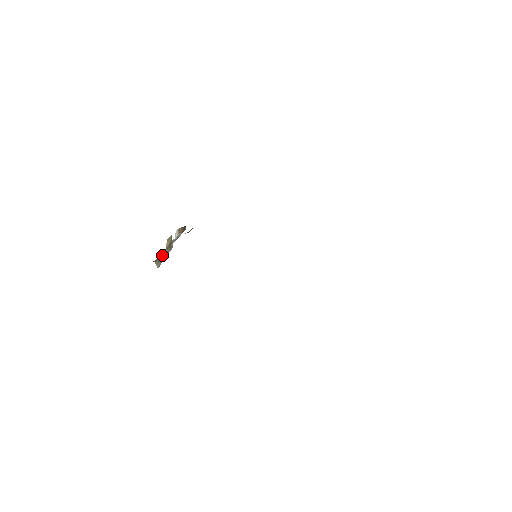
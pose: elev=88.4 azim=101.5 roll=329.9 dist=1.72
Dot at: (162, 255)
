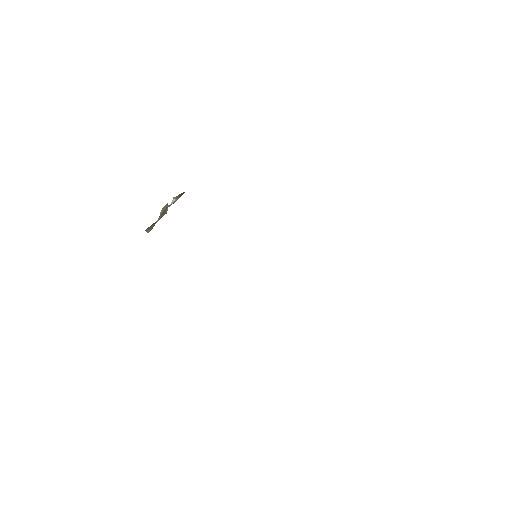
Dot at: occluded
